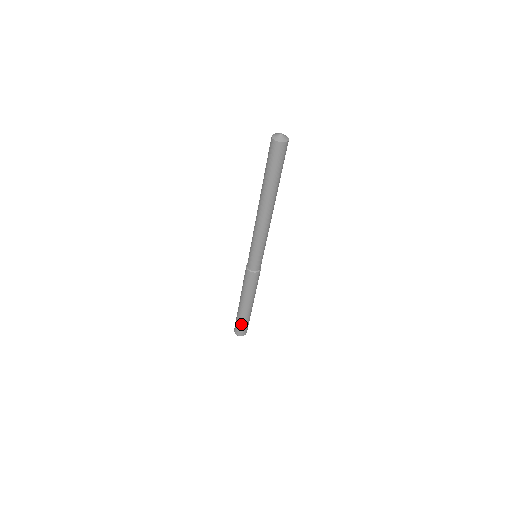
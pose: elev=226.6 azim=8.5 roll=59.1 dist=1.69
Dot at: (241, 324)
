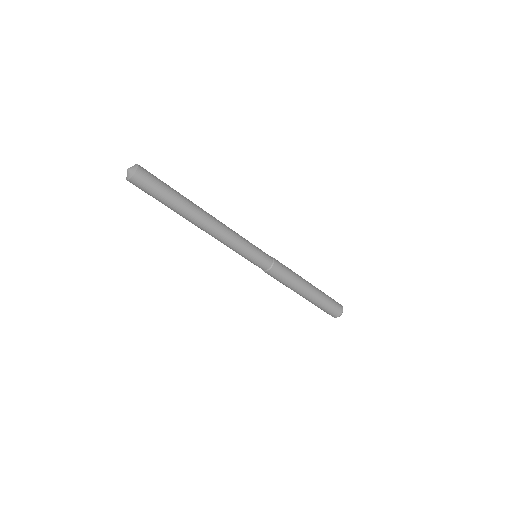
Dot at: (323, 309)
